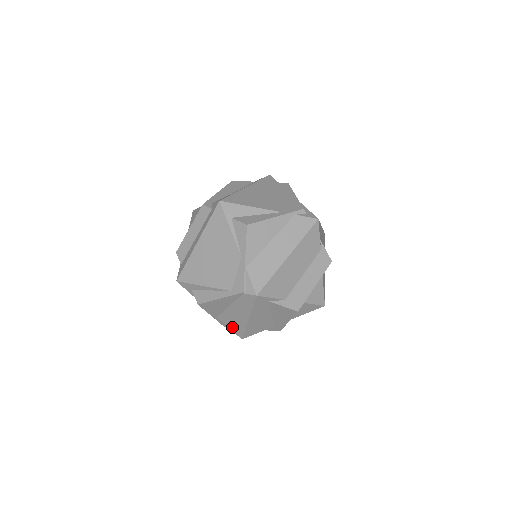
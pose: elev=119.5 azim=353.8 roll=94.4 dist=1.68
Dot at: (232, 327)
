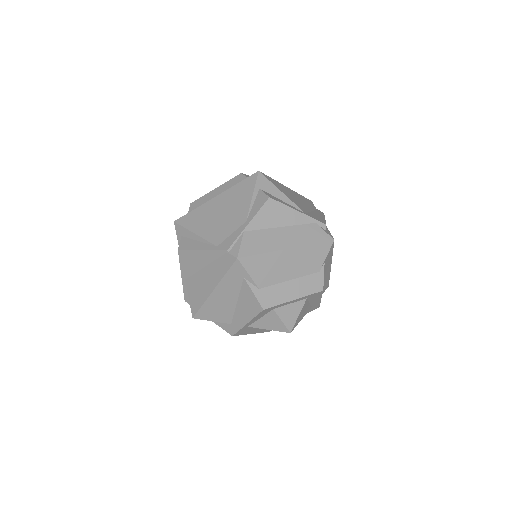
Dot at: (192, 298)
